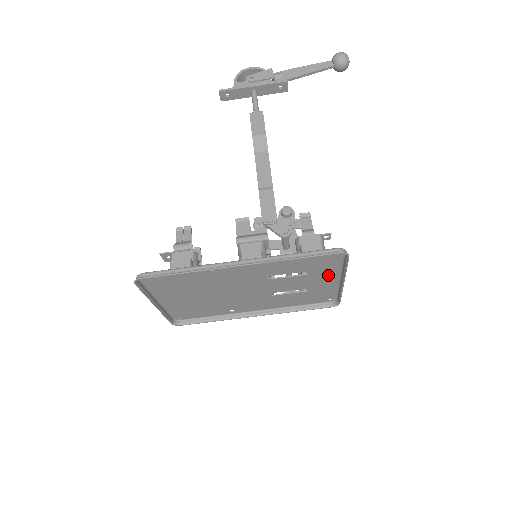
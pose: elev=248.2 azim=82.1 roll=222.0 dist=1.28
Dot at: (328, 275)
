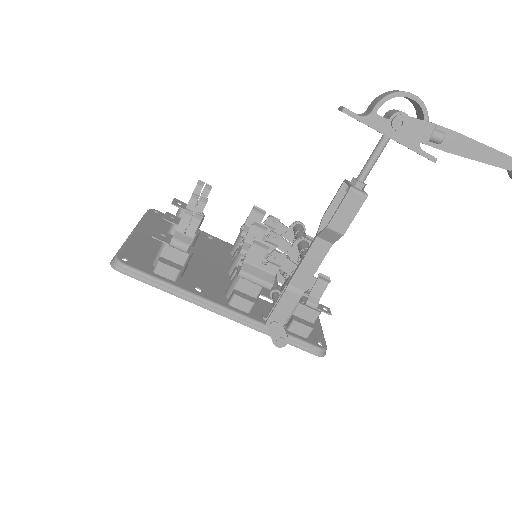
Dot at: occluded
